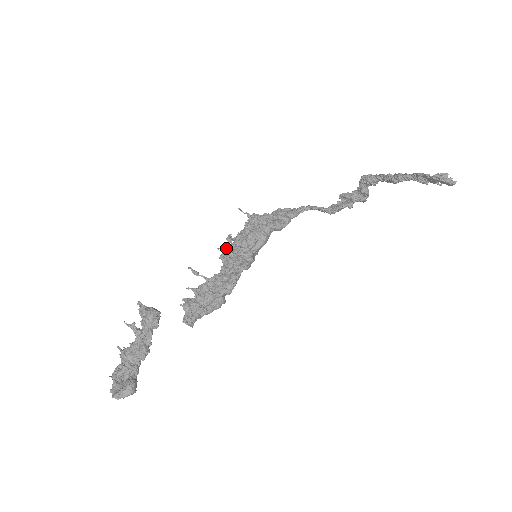
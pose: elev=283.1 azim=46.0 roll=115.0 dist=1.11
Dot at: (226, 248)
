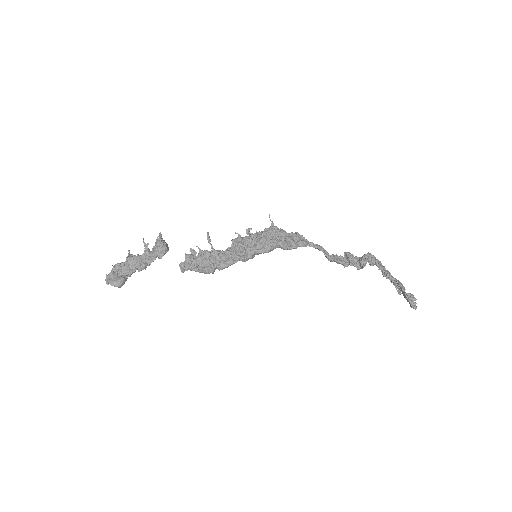
Dot at: (241, 237)
